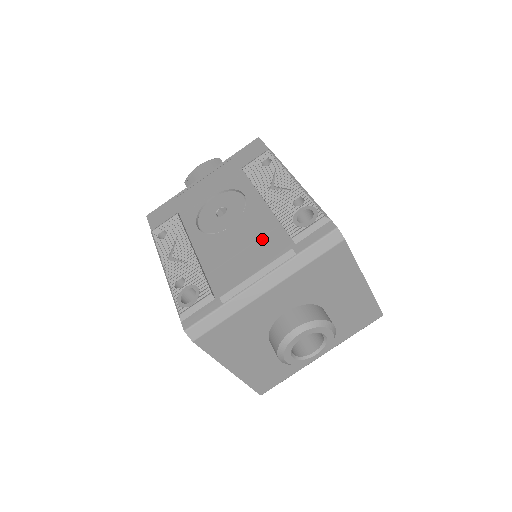
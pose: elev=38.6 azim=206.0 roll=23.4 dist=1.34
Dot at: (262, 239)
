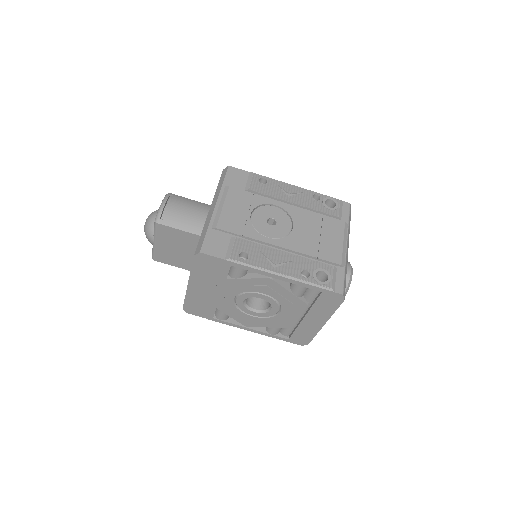
Dot at: (323, 224)
